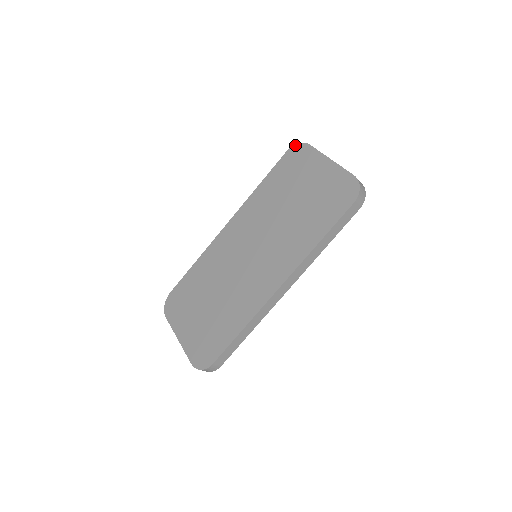
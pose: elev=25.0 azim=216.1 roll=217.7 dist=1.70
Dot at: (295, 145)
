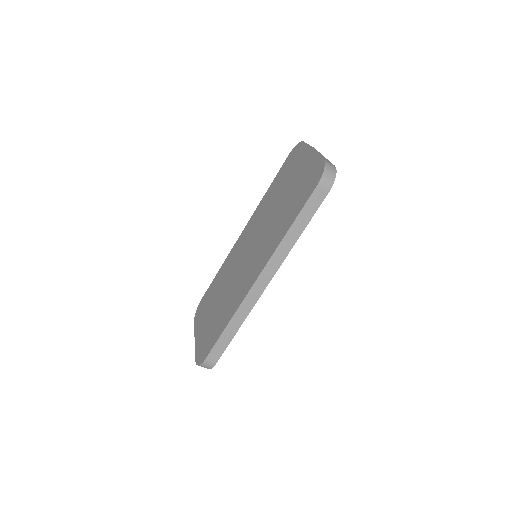
Dot at: (295, 146)
